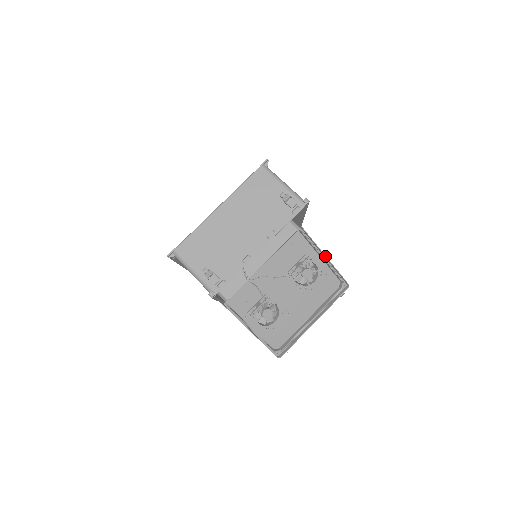
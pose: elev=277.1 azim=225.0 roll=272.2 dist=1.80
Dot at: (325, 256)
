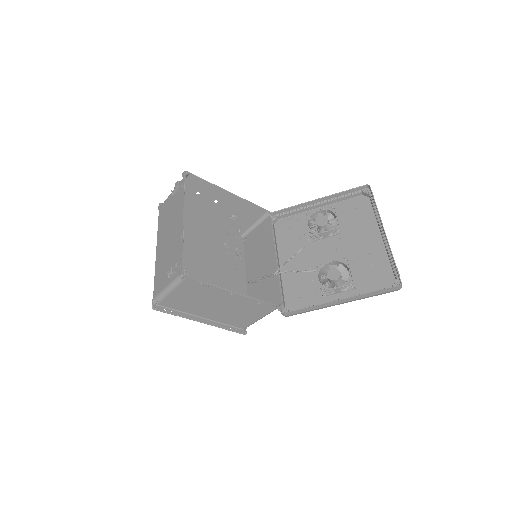
Dot at: (317, 200)
